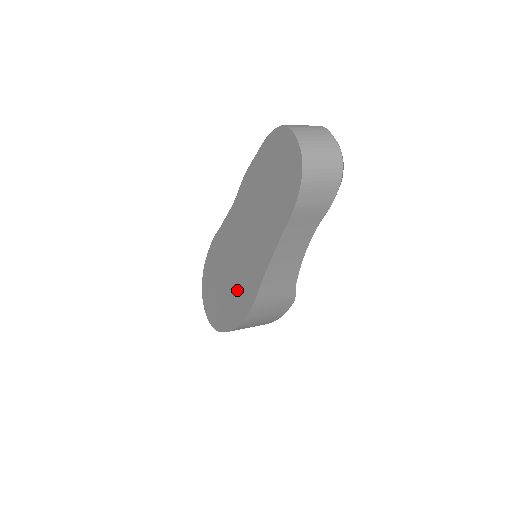
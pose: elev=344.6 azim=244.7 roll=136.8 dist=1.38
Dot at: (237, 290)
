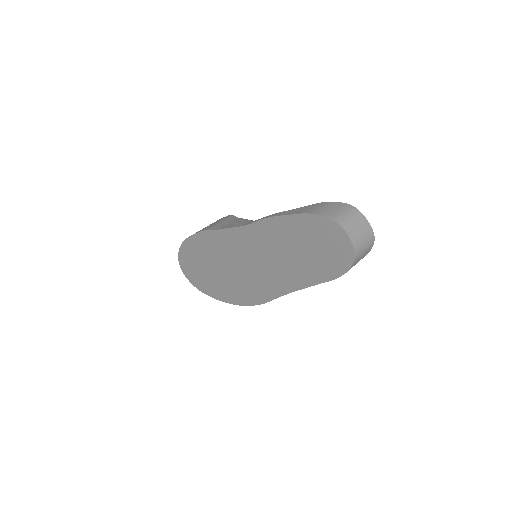
Dot at: (241, 284)
